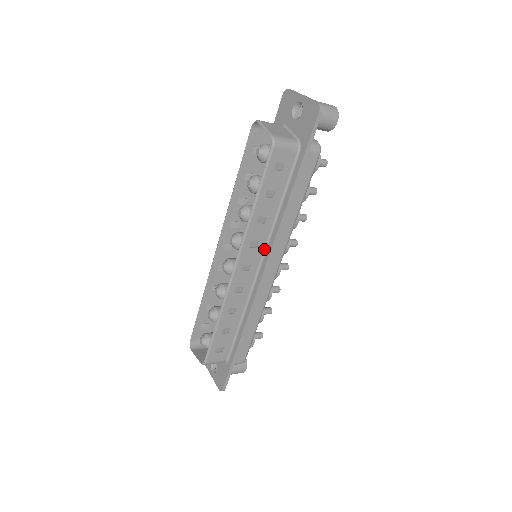
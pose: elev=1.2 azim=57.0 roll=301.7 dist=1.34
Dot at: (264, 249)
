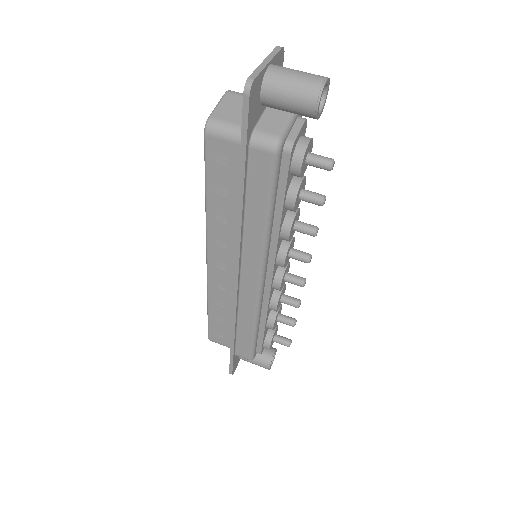
Dot at: occluded
